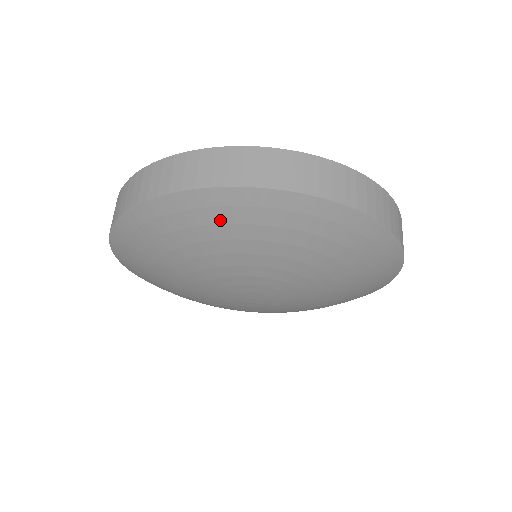
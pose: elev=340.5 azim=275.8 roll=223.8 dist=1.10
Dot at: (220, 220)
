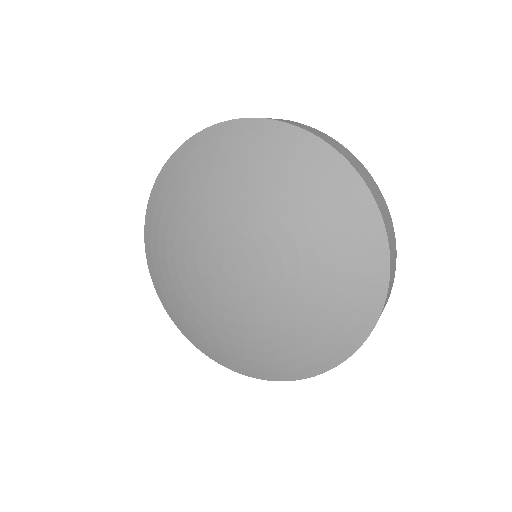
Dot at: (216, 151)
